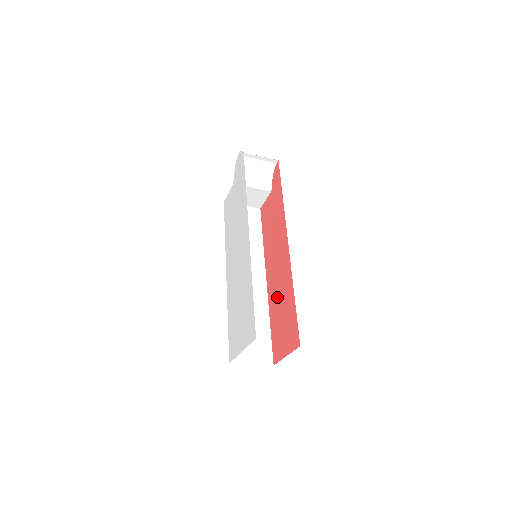
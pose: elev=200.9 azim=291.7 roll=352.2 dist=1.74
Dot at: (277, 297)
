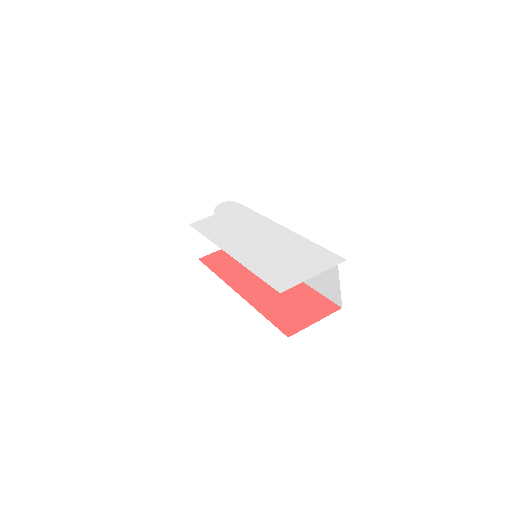
Dot at: (271, 295)
